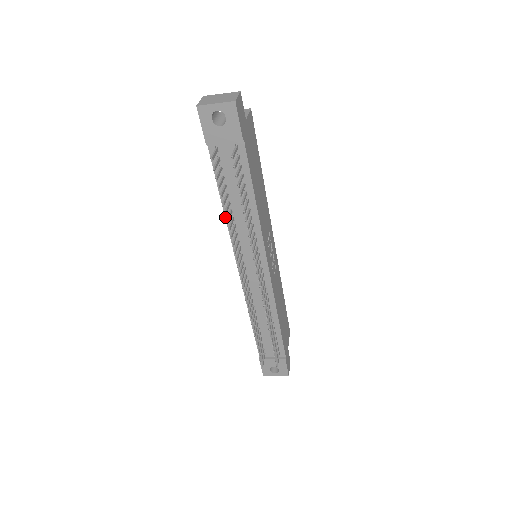
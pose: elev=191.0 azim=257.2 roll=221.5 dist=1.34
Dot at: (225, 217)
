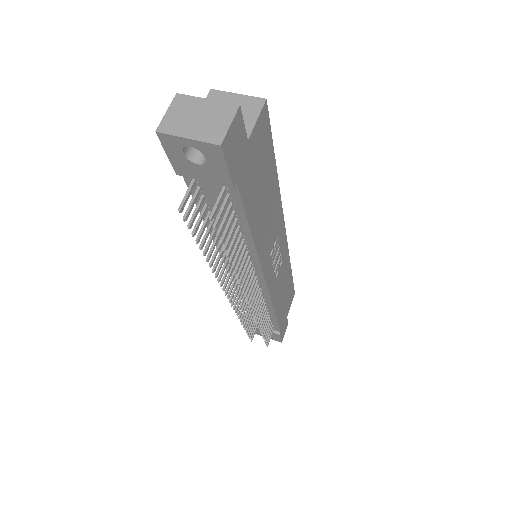
Dot at: occluded
